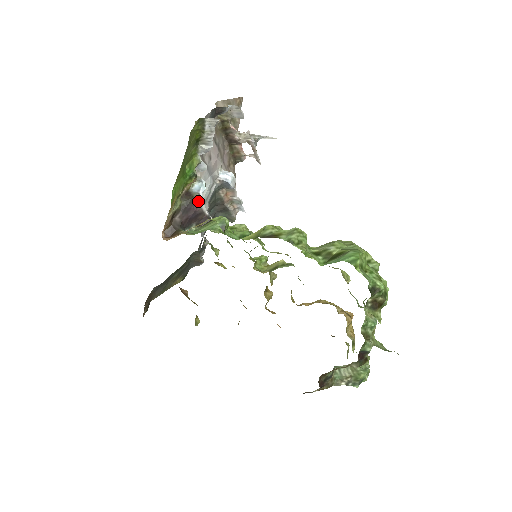
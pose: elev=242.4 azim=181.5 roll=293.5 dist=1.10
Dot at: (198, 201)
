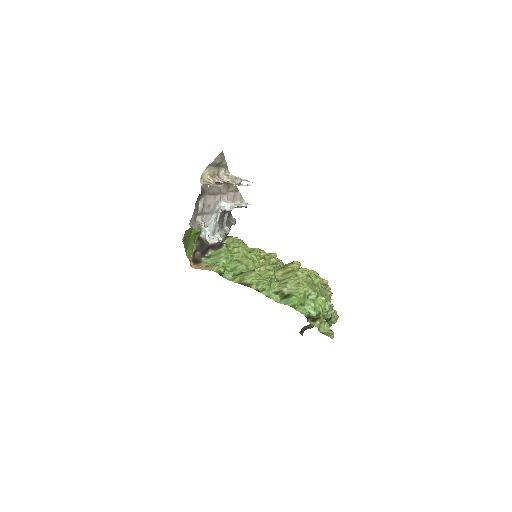
Dot at: (207, 242)
